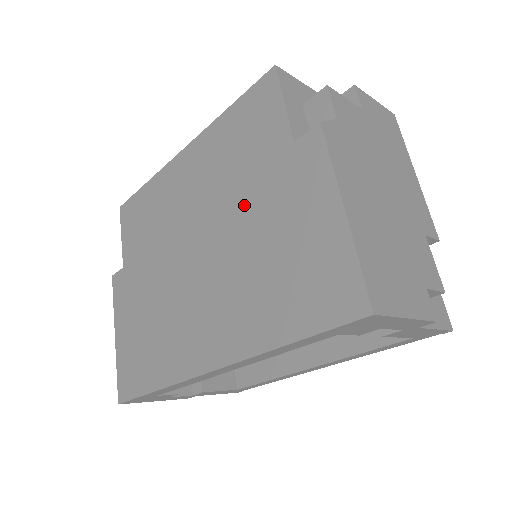
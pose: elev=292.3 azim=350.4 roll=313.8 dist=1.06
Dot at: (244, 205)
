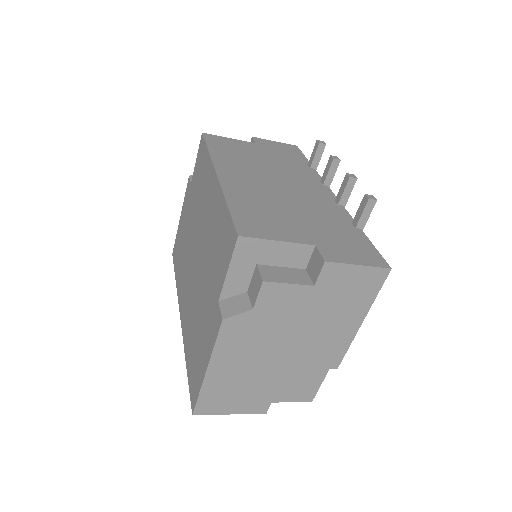
Dot at: (205, 281)
